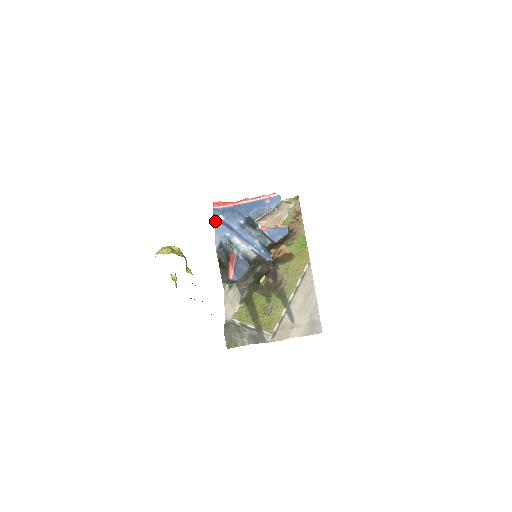
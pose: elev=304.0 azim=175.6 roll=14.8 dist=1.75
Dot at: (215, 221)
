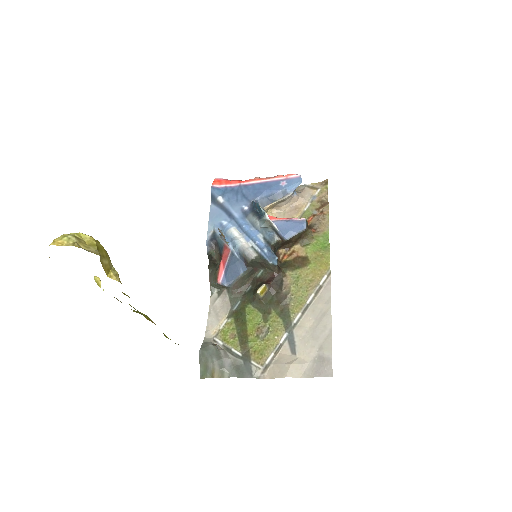
Dot at: (212, 203)
